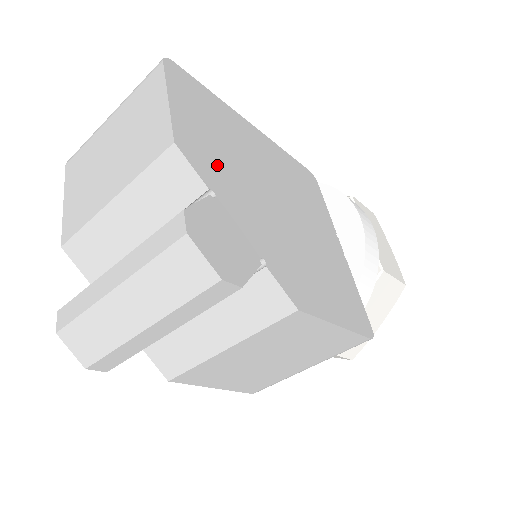
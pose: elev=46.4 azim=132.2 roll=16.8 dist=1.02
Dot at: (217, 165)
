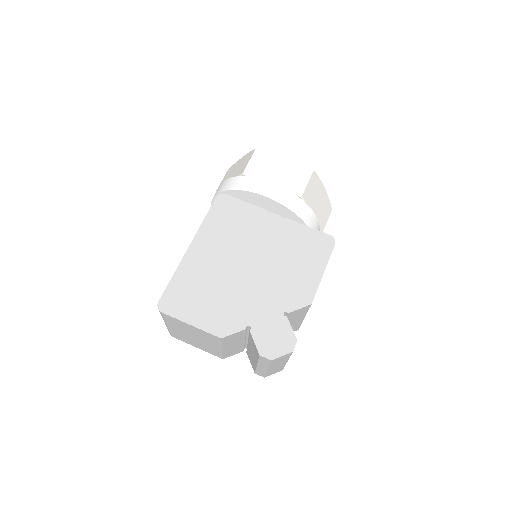
Dot at: (230, 311)
